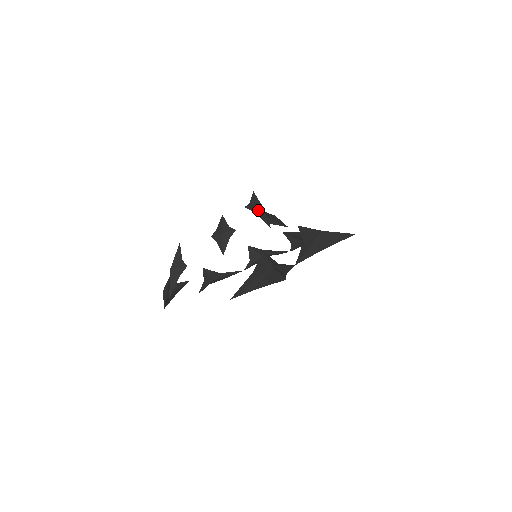
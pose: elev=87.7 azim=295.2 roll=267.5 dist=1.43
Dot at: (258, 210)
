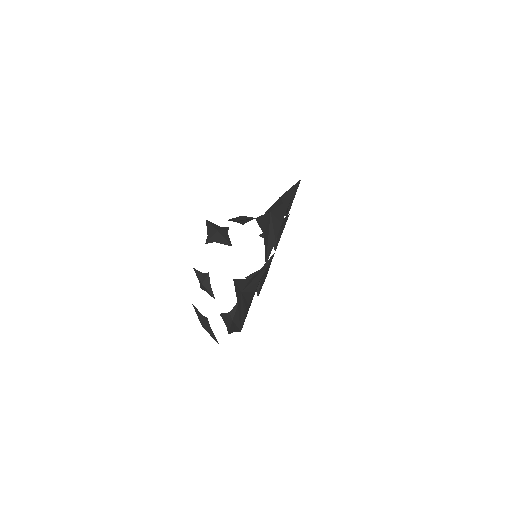
Dot at: (216, 237)
